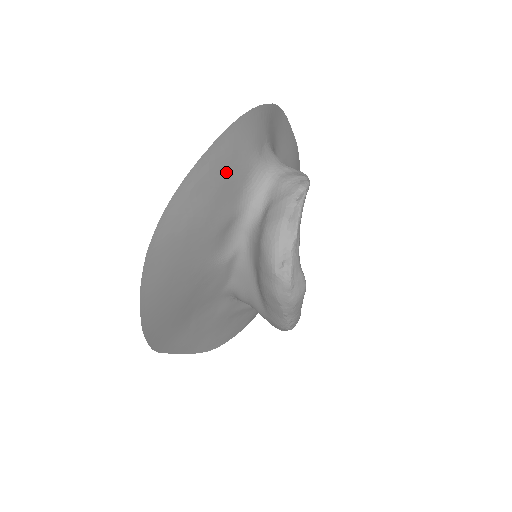
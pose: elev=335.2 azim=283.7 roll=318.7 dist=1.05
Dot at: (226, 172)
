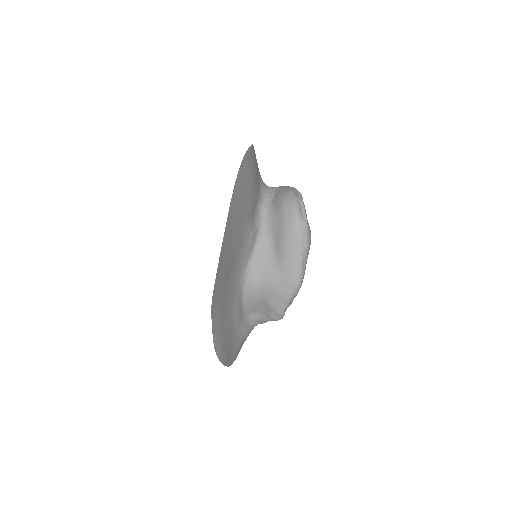
Dot at: (256, 166)
